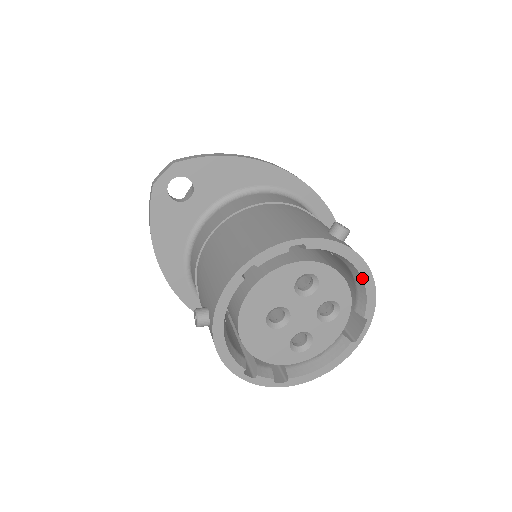
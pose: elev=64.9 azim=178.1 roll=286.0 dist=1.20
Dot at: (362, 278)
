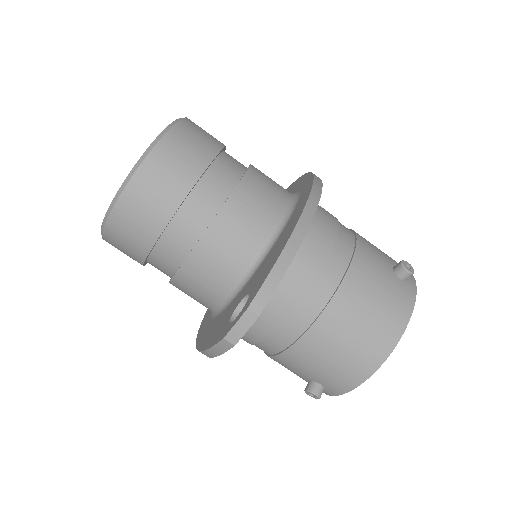
Dot at: occluded
